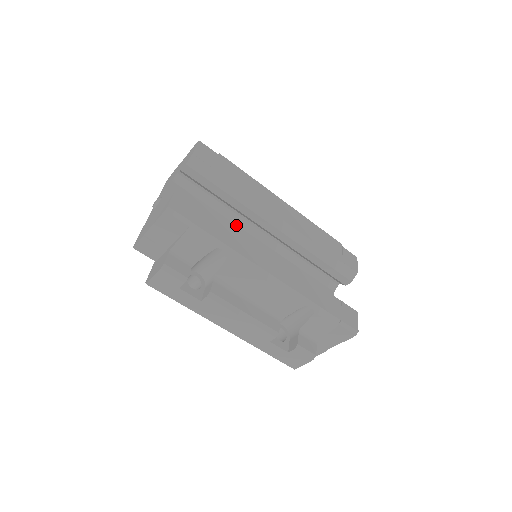
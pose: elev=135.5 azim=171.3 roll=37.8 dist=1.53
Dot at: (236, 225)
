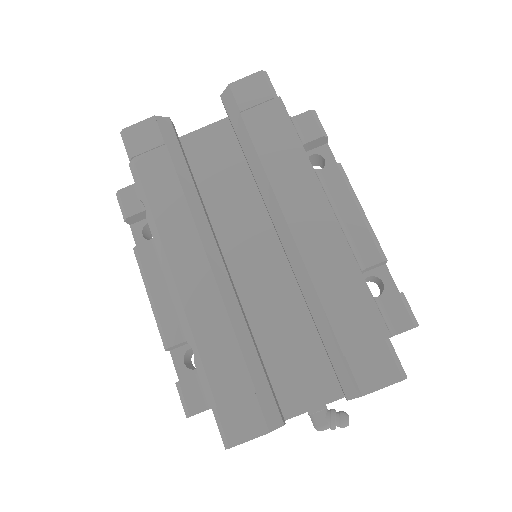
Dot at: occluded
